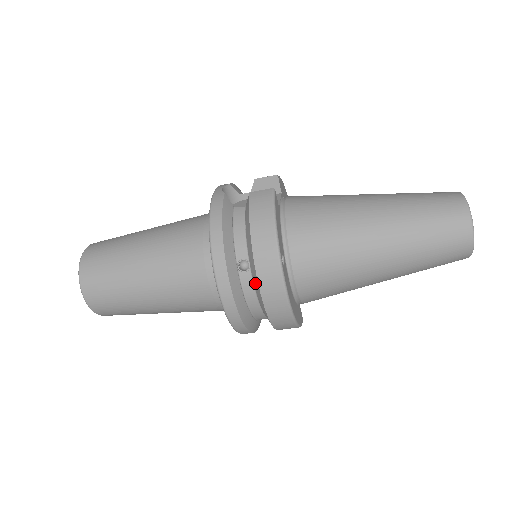
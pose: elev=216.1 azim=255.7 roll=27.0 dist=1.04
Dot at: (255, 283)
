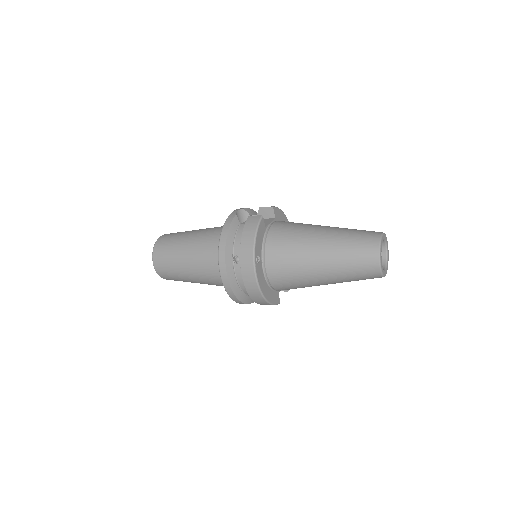
Dot at: (241, 271)
